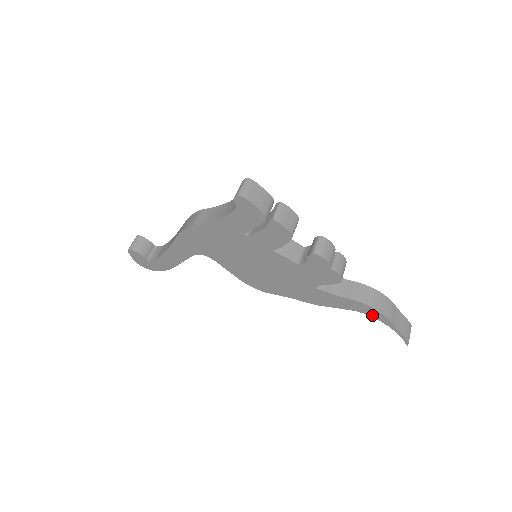
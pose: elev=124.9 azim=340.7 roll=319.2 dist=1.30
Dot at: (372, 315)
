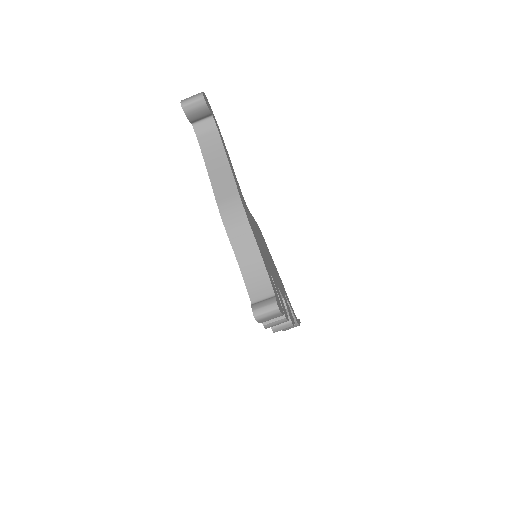
Dot at: occluded
